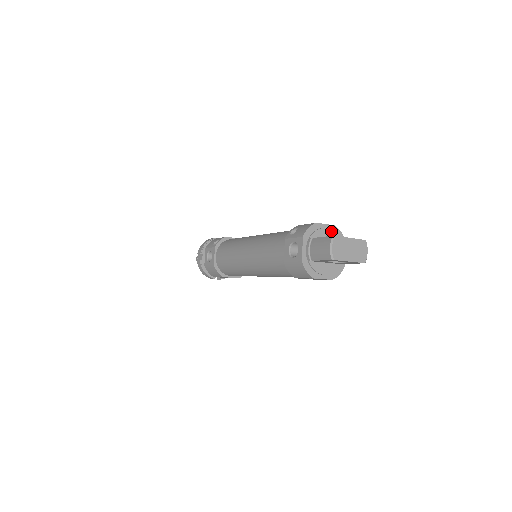
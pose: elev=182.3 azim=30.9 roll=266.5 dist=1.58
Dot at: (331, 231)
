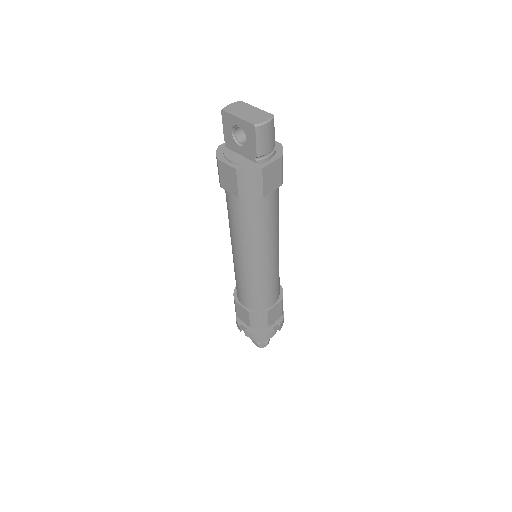
Dot at: occluded
